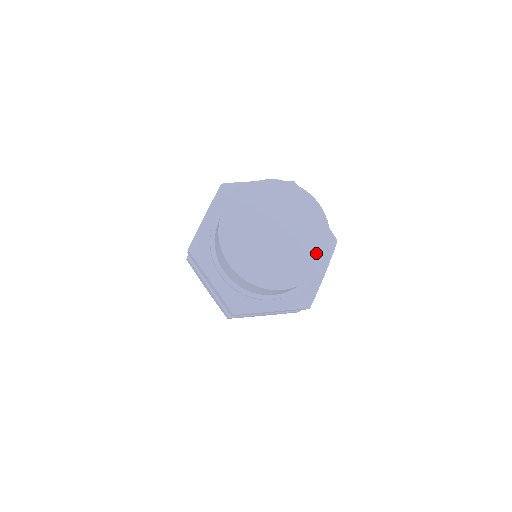
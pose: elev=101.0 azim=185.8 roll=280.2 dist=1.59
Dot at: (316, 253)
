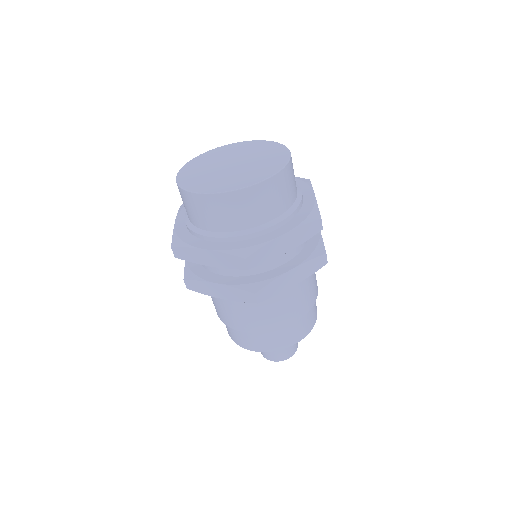
Dot at: (256, 177)
